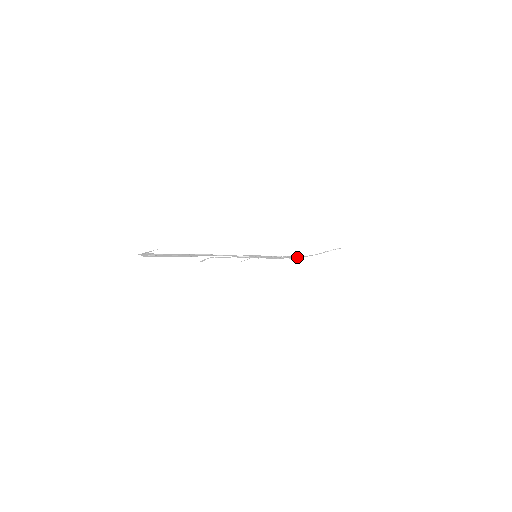
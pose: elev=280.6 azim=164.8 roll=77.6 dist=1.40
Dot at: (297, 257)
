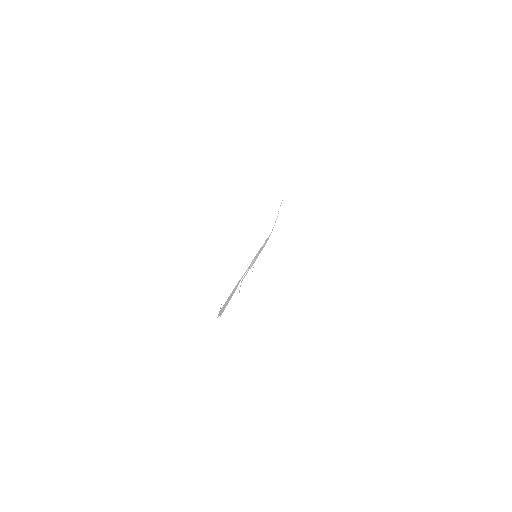
Dot at: (269, 236)
